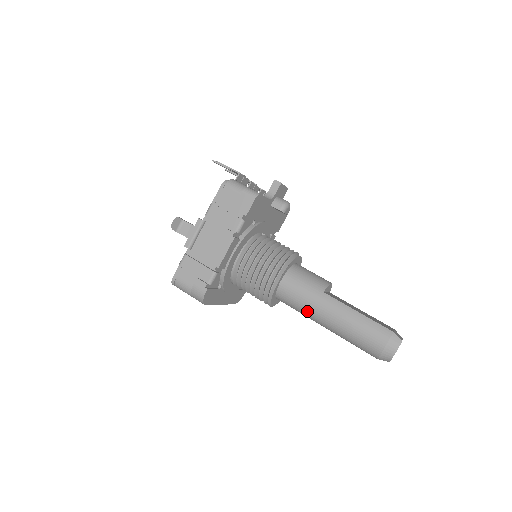
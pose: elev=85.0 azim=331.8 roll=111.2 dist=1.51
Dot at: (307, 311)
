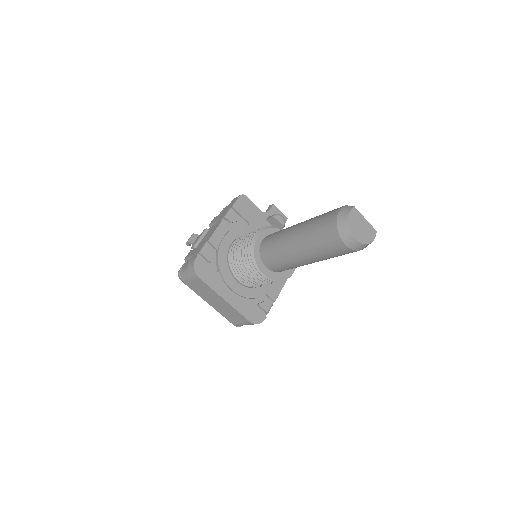
Dot at: (281, 246)
